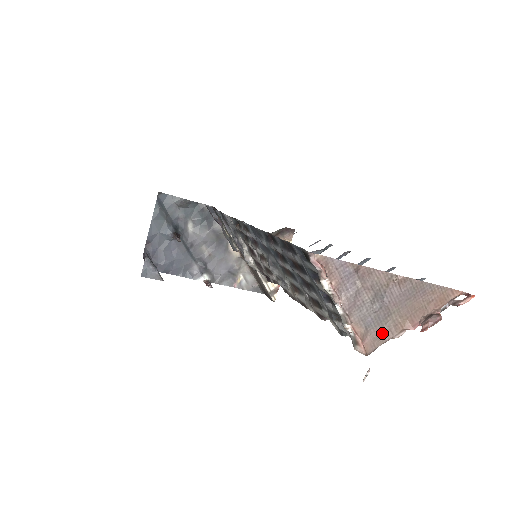
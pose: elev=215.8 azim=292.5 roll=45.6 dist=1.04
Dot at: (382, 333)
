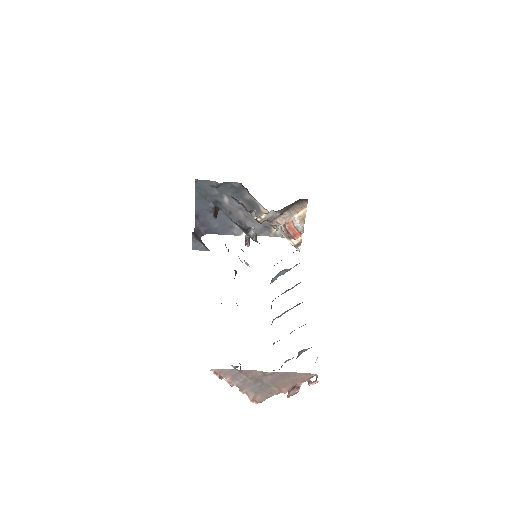
Dot at: (267, 394)
